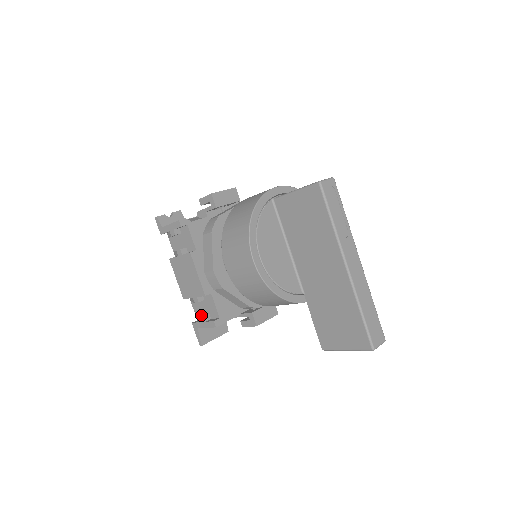
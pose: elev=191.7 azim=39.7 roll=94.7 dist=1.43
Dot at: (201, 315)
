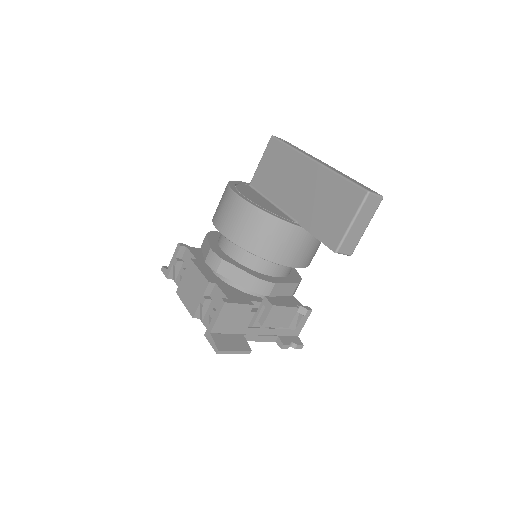
Dot at: occluded
